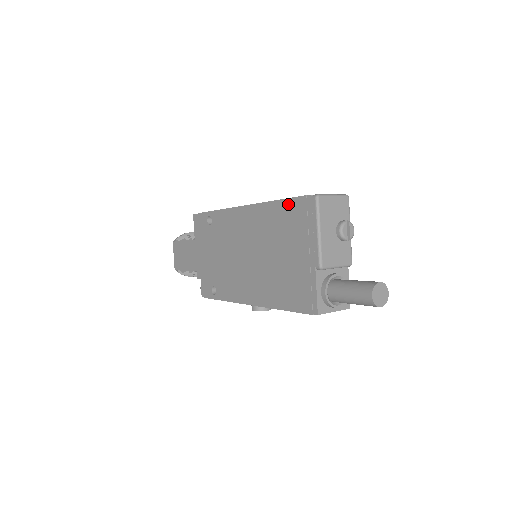
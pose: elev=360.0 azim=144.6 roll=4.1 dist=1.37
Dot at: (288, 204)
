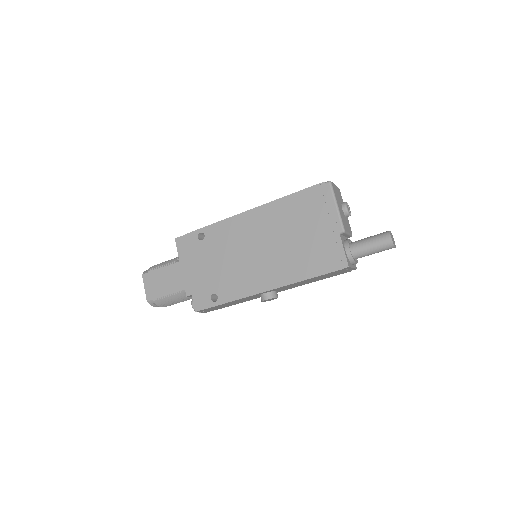
Dot at: (302, 194)
